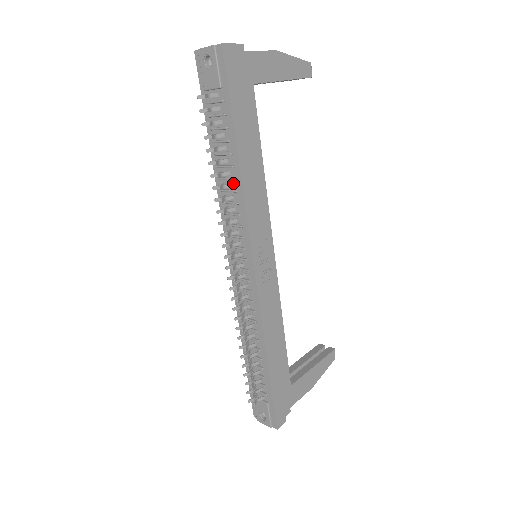
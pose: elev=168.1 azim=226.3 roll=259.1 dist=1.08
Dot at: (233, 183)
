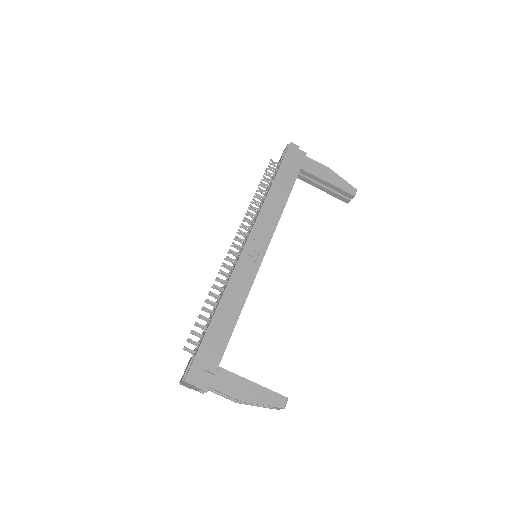
Dot at: occluded
